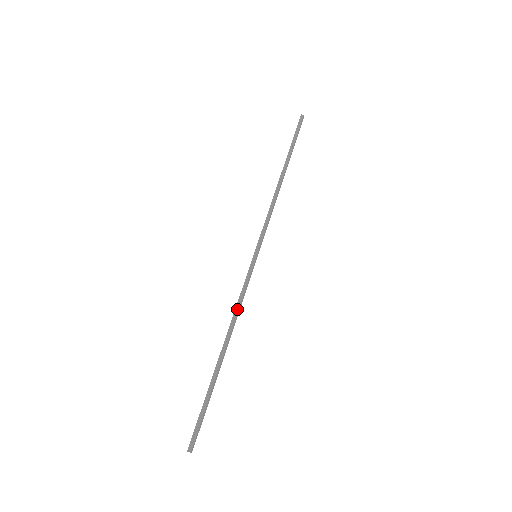
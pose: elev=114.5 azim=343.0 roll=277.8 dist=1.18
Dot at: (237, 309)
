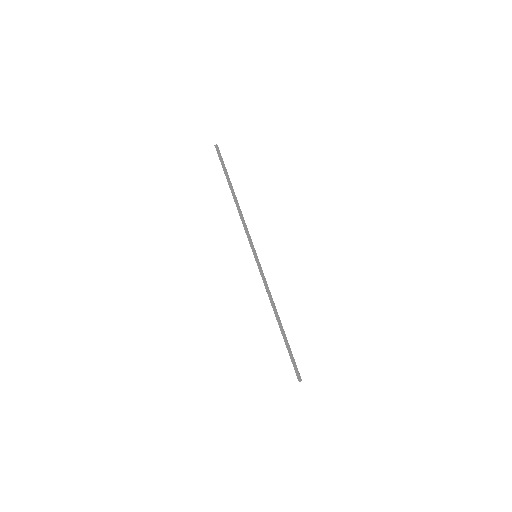
Dot at: (268, 294)
